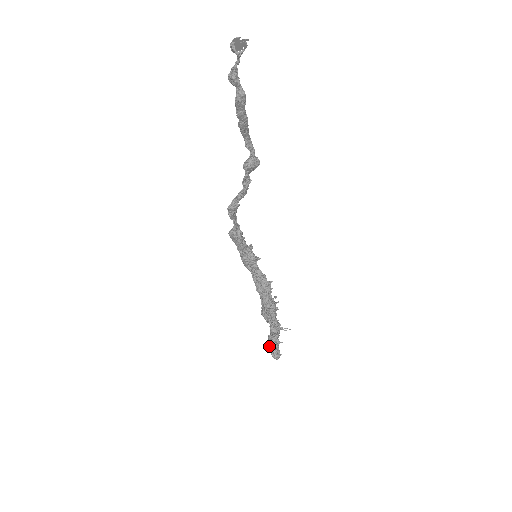
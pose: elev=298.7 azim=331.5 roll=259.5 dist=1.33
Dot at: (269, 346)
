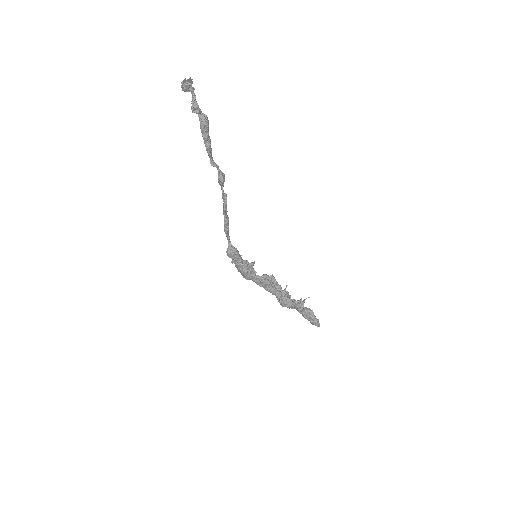
Dot at: (308, 319)
